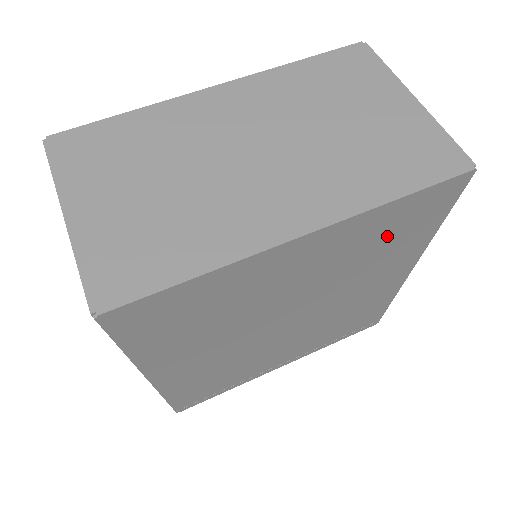
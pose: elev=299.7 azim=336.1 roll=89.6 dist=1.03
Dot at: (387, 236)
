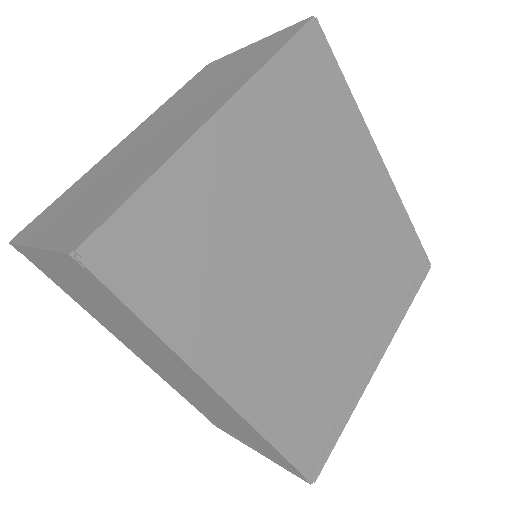
Dot at: (307, 111)
